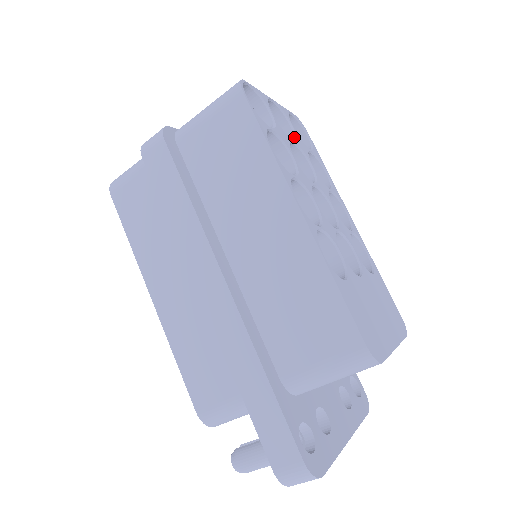
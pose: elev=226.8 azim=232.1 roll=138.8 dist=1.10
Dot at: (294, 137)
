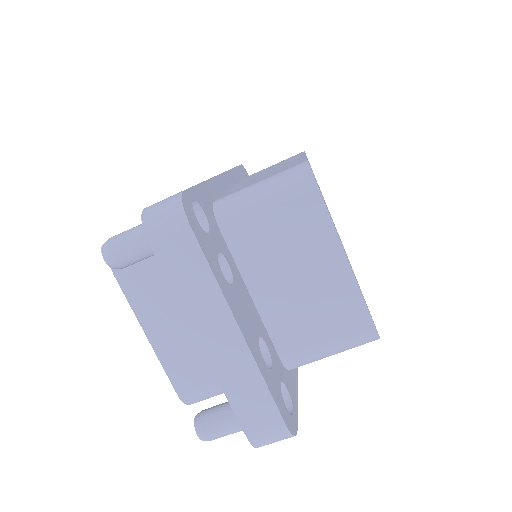
Dot at: occluded
